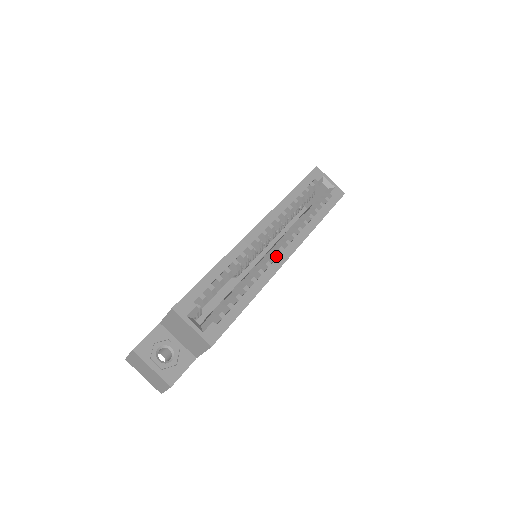
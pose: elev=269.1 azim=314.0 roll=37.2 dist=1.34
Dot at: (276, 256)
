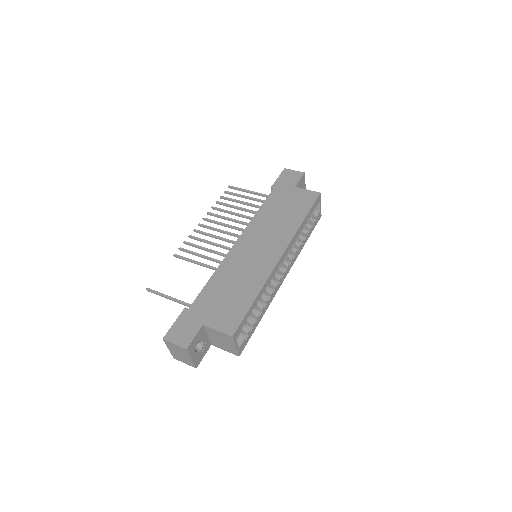
Dot at: (281, 279)
